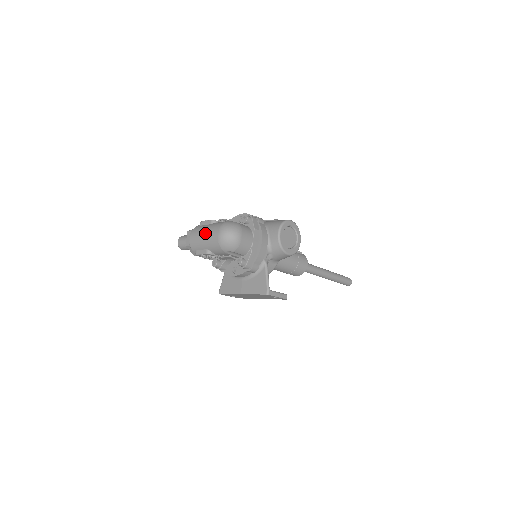
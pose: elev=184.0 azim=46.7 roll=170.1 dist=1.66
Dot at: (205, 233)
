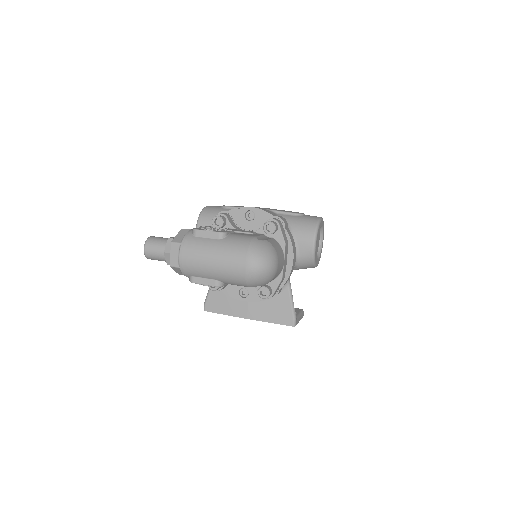
Dot at: (216, 258)
